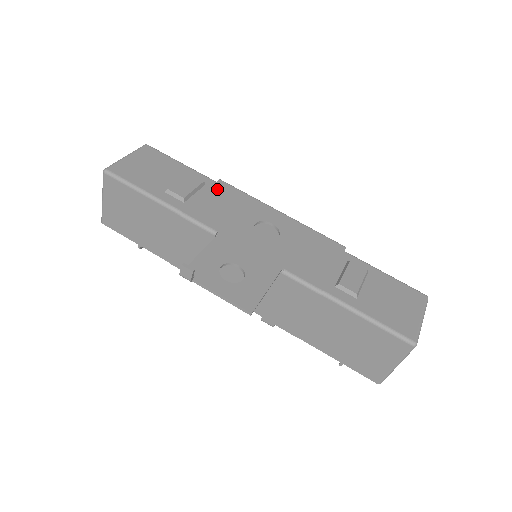
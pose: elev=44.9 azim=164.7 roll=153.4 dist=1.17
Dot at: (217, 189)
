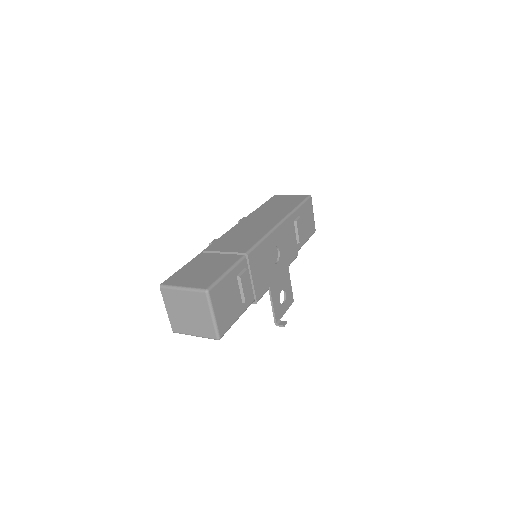
Dot at: (252, 264)
